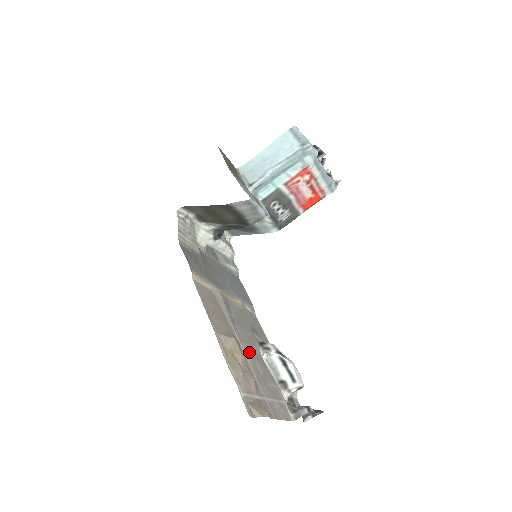
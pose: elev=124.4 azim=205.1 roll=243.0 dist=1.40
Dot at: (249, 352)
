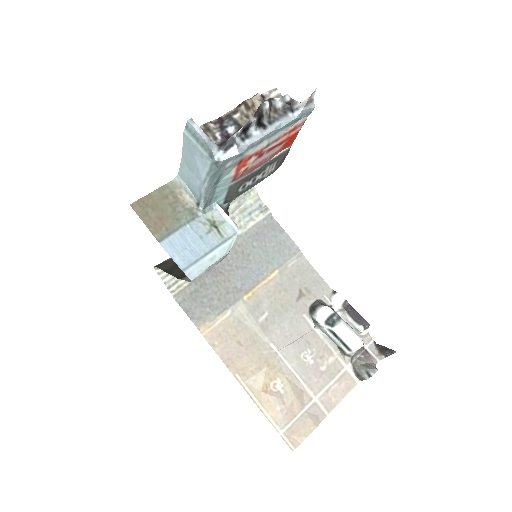
Dot at: (292, 351)
